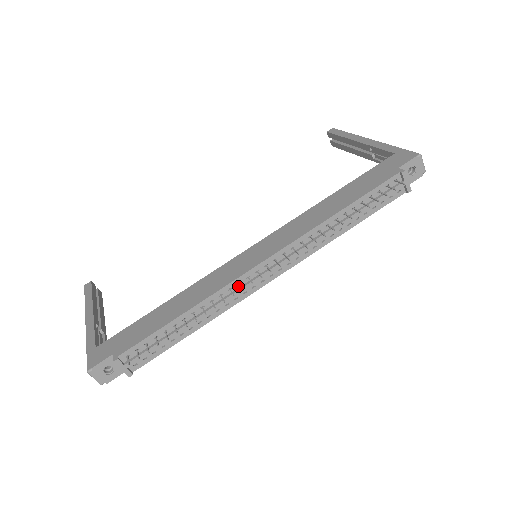
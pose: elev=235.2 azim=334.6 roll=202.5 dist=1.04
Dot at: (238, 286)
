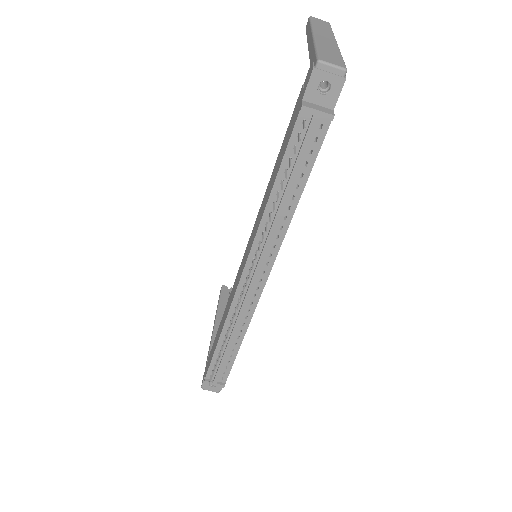
Dot at: (241, 302)
